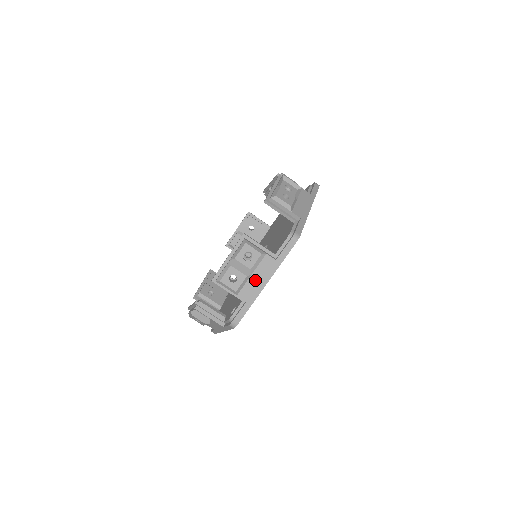
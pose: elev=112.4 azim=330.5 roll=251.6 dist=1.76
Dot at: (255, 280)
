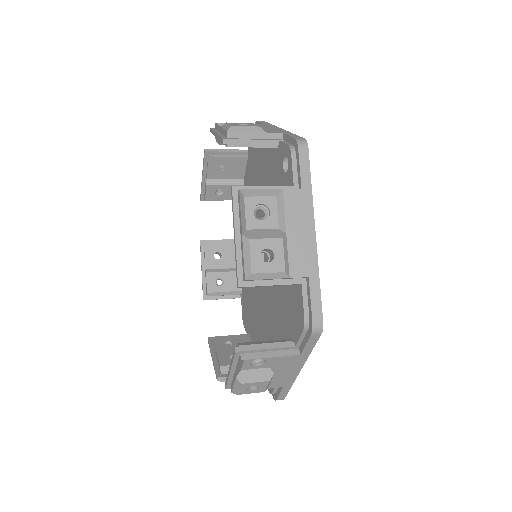
Dot at: (282, 374)
